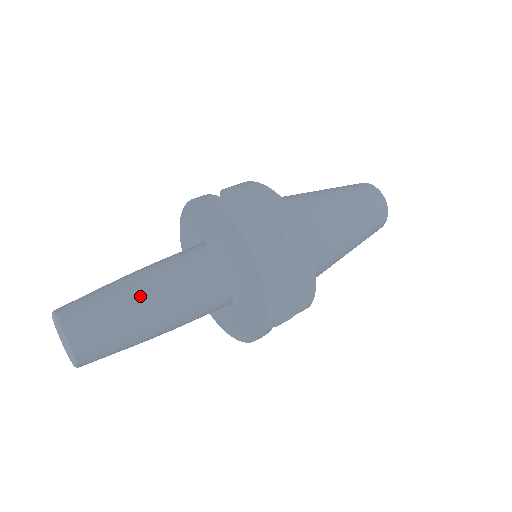
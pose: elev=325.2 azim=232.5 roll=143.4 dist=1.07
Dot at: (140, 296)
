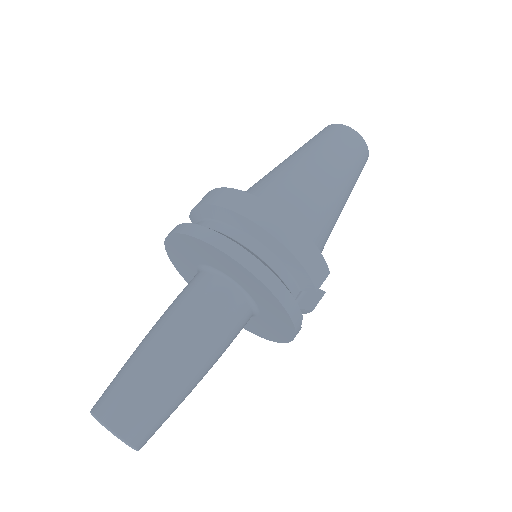
Dot at: (156, 355)
